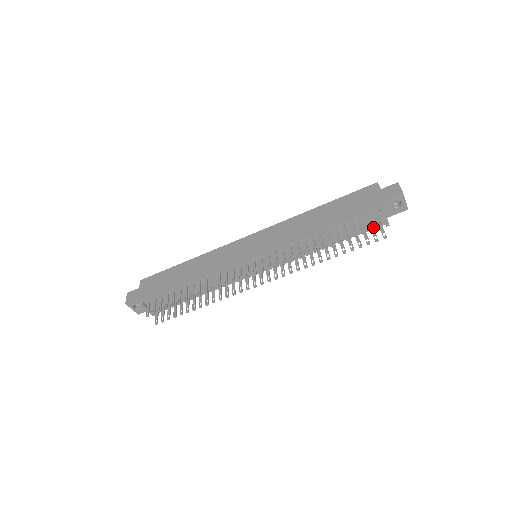
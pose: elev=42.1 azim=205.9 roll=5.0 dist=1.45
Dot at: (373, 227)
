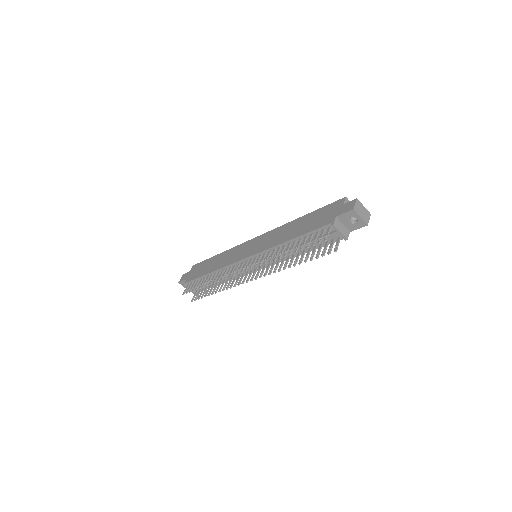
Dot at: (333, 240)
